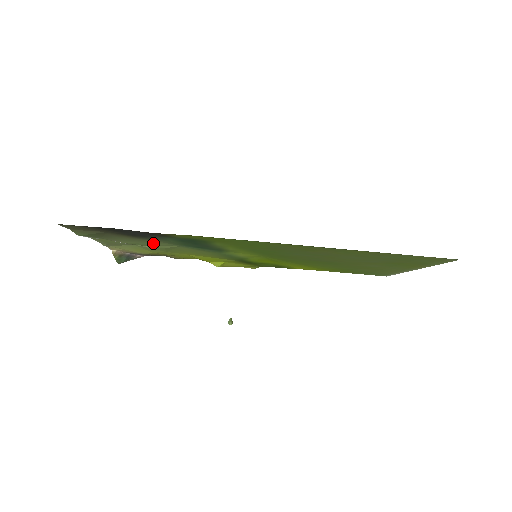
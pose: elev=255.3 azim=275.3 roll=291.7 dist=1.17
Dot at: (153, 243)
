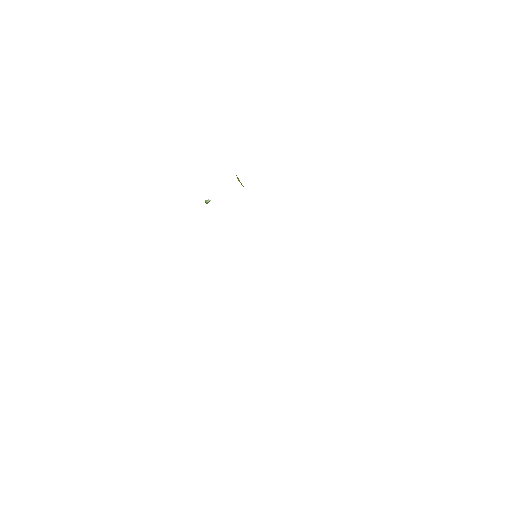
Dot at: occluded
